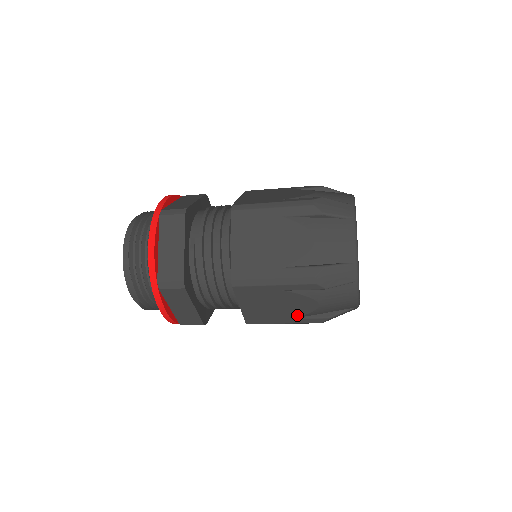
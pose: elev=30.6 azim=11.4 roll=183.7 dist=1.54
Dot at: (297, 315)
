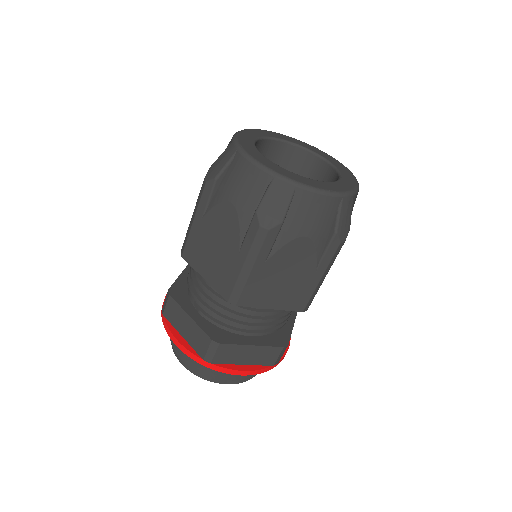
Dot at: (313, 262)
